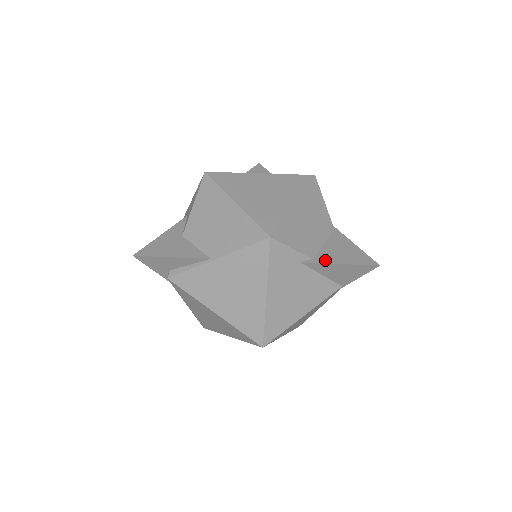
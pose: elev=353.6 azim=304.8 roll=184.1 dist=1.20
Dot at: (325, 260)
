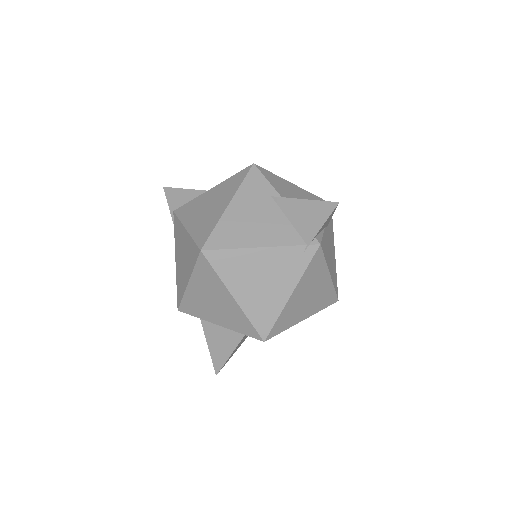
Dot at: (293, 200)
